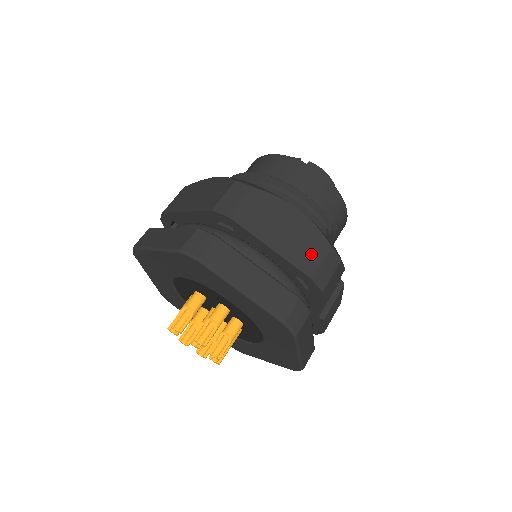
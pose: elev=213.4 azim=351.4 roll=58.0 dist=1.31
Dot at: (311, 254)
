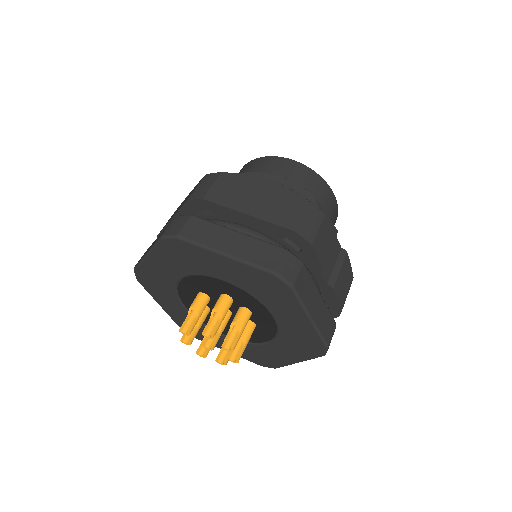
Dot at: (289, 211)
